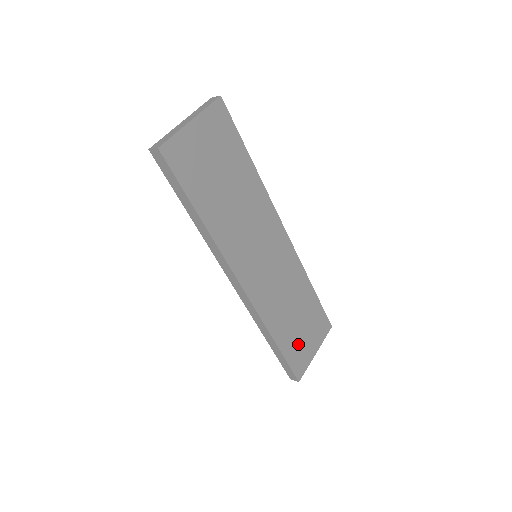
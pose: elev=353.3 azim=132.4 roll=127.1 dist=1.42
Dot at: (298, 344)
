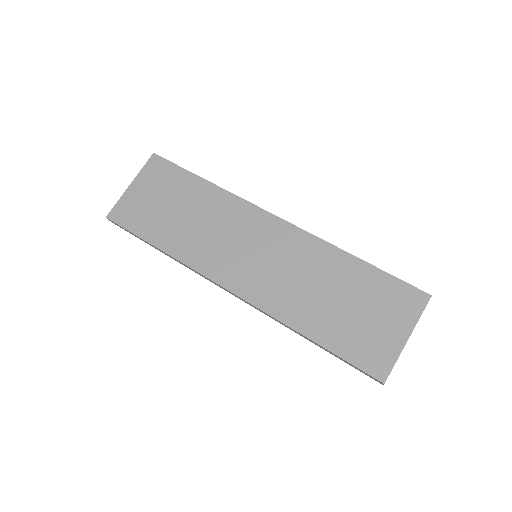
Dot at: (358, 333)
